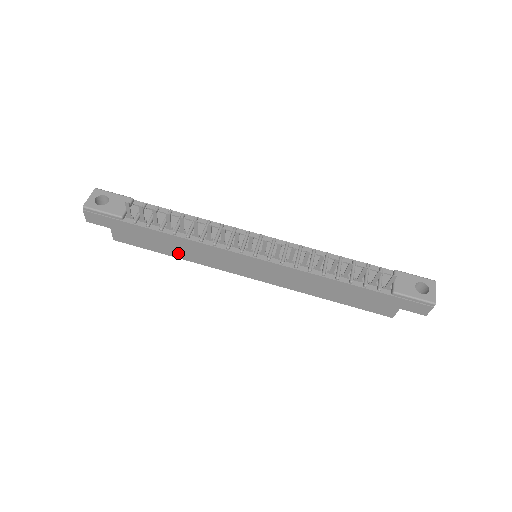
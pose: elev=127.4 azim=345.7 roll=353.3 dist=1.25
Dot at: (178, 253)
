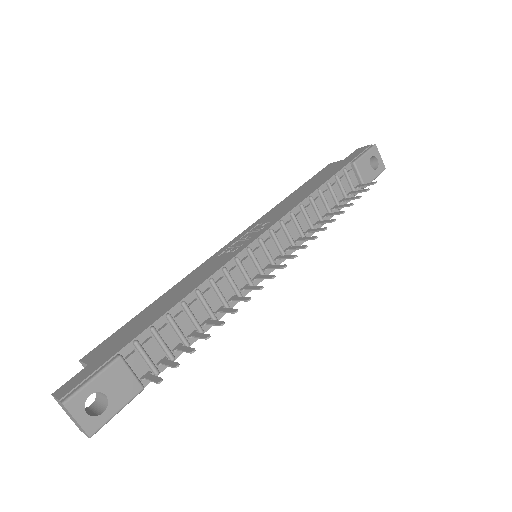
Dot at: occluded
